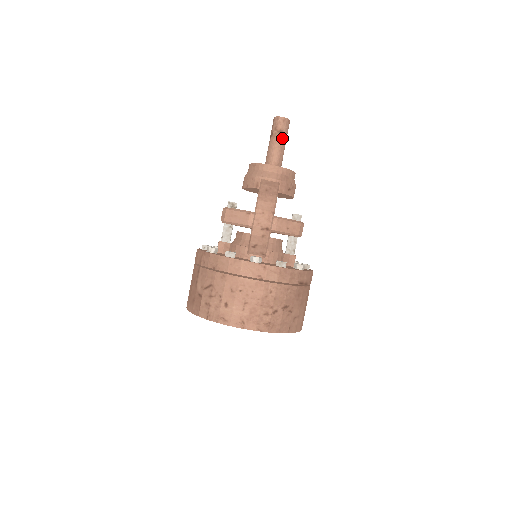
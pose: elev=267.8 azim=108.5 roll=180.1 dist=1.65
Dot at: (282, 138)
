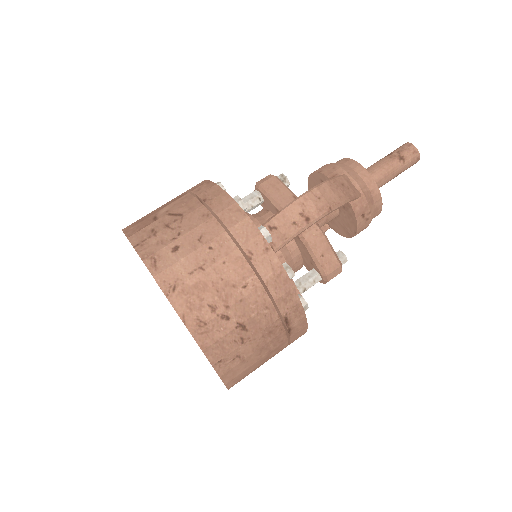
Dot at: (398, 166)
